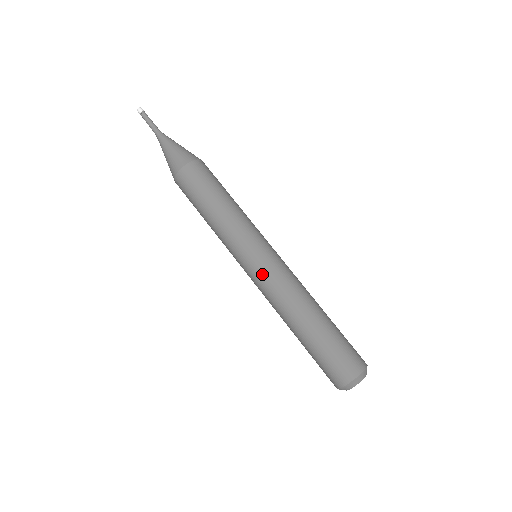
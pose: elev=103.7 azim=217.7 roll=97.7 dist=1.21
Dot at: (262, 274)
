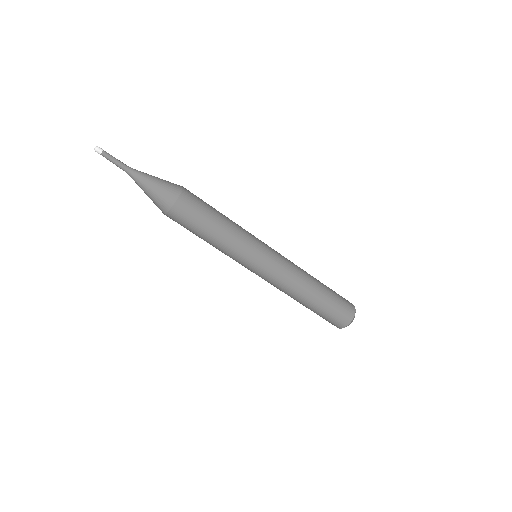
Dot at: (266, 277)
